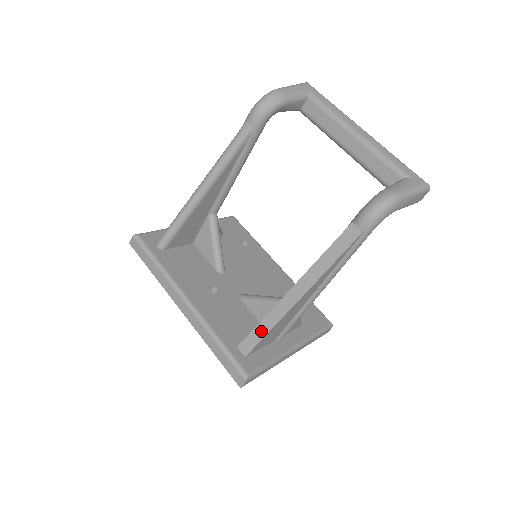
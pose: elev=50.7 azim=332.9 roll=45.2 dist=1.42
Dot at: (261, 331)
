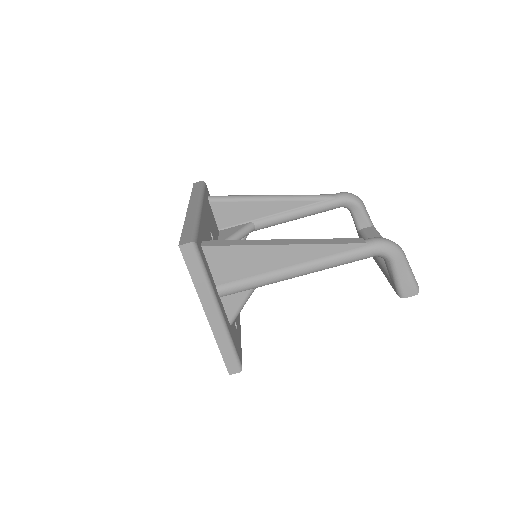
Dot at: (233, 243)
